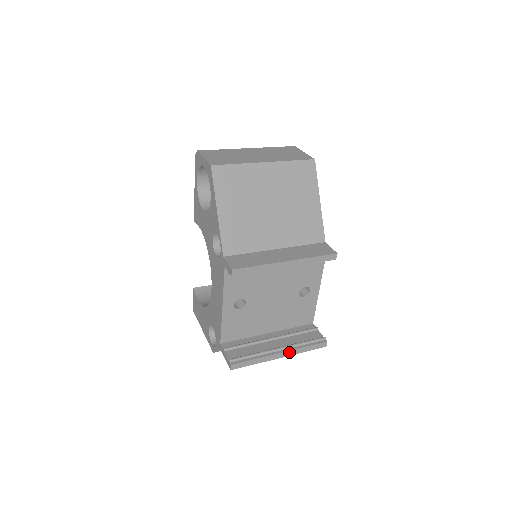
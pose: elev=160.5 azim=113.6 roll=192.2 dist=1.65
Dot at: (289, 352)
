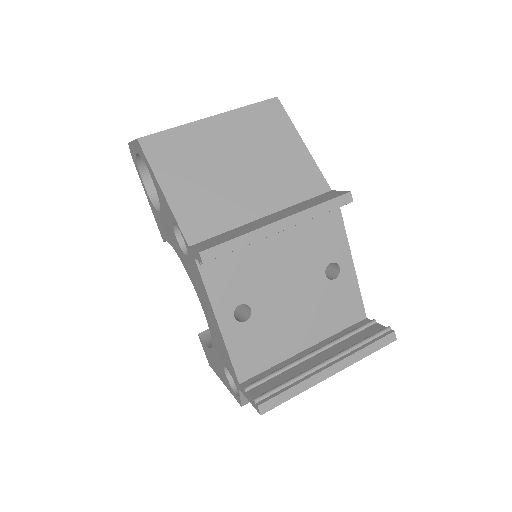
Dot at: (342, 362)
